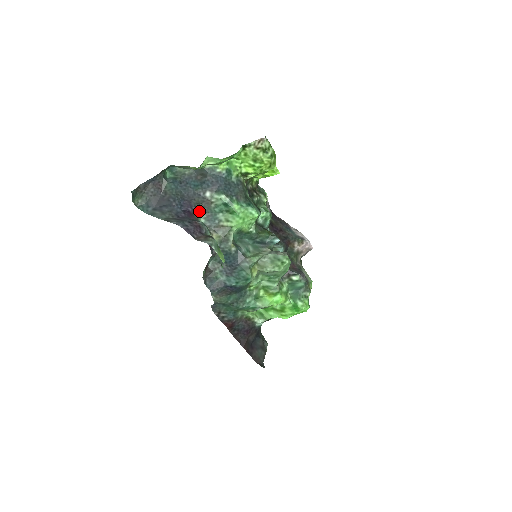
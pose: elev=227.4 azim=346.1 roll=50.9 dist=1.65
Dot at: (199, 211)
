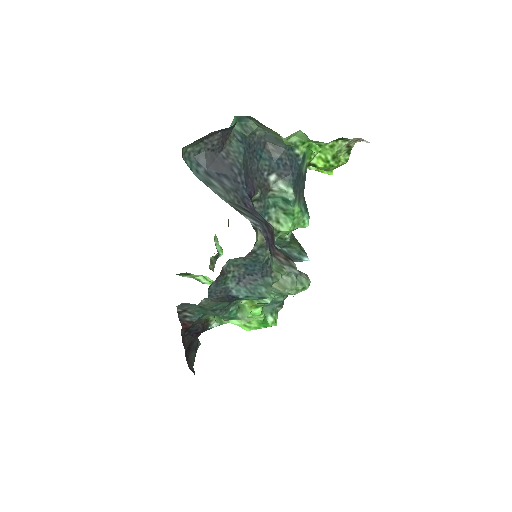
Dot at: (255, 197)
